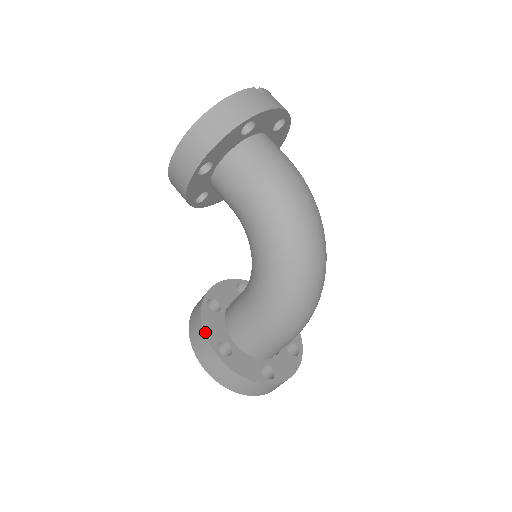
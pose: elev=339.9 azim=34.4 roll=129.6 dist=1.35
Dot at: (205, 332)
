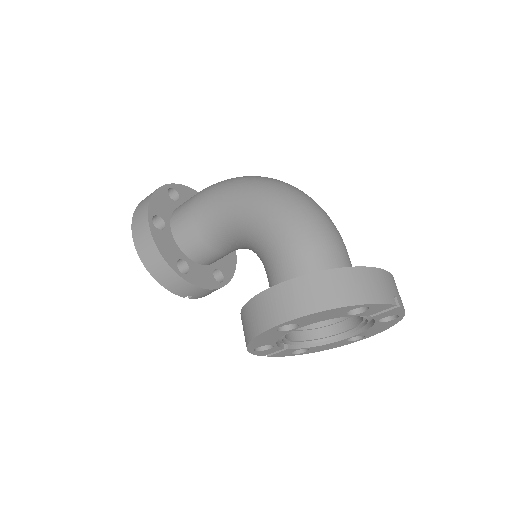
Dot at: (249, 302)
